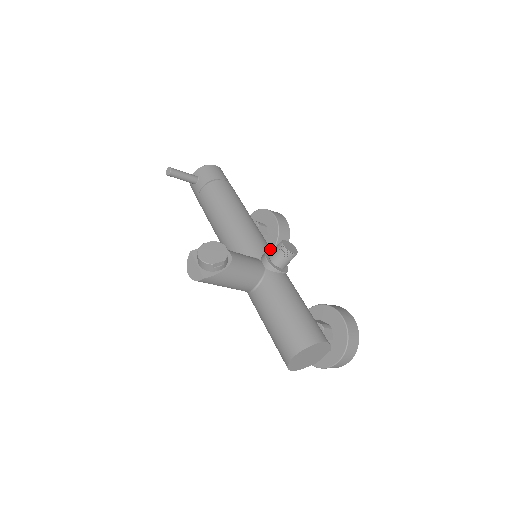
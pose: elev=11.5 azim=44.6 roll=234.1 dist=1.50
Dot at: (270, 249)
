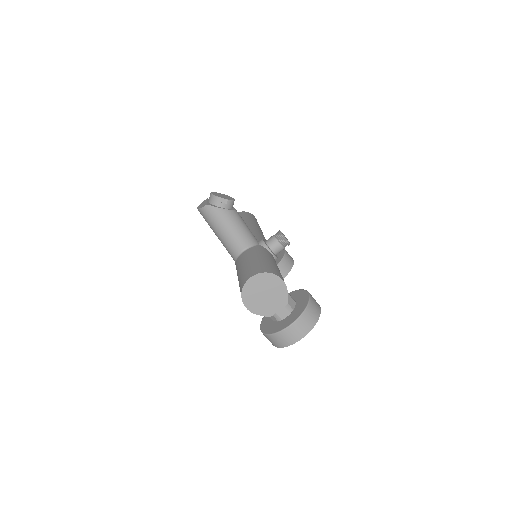
Dot at: occluded
